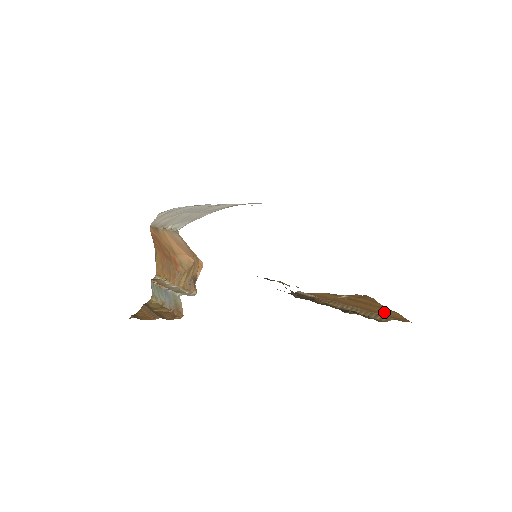
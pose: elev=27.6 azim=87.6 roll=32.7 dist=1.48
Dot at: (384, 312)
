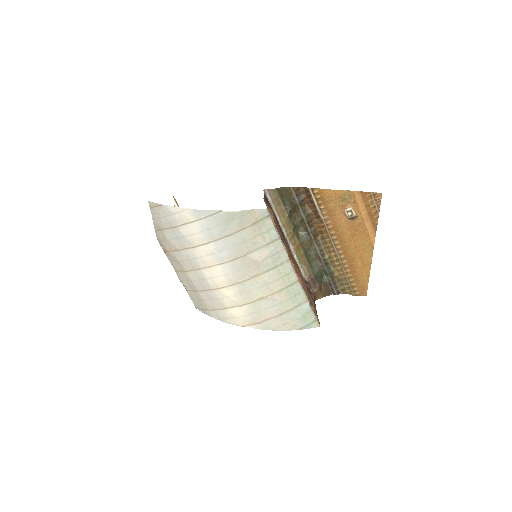
Dot at: (360, 271)
